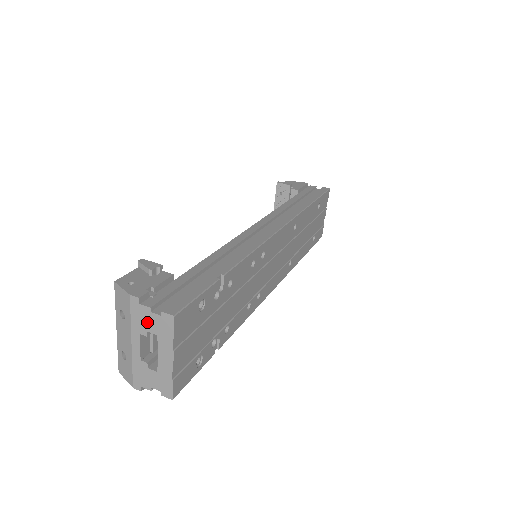
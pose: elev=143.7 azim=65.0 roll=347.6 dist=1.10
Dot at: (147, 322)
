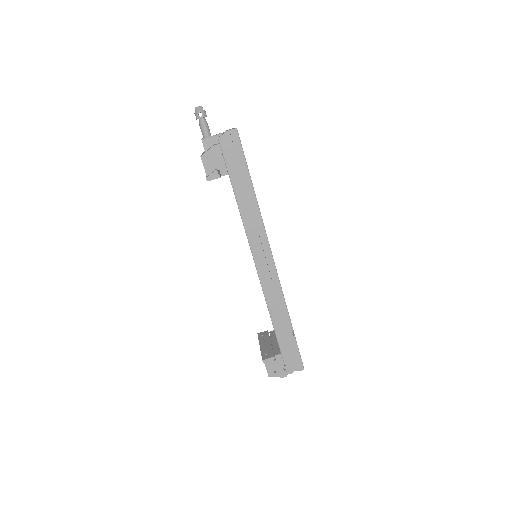
Dot at: occluded
